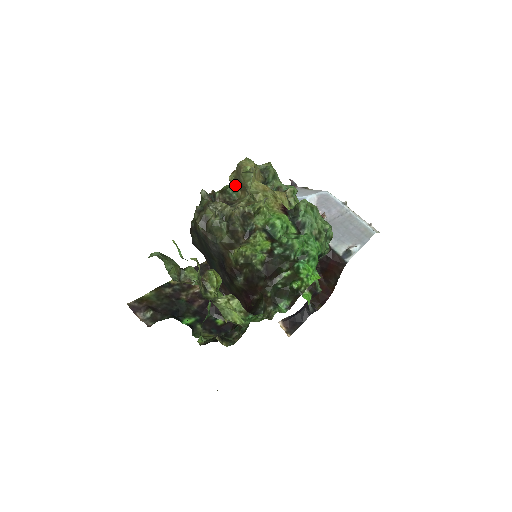
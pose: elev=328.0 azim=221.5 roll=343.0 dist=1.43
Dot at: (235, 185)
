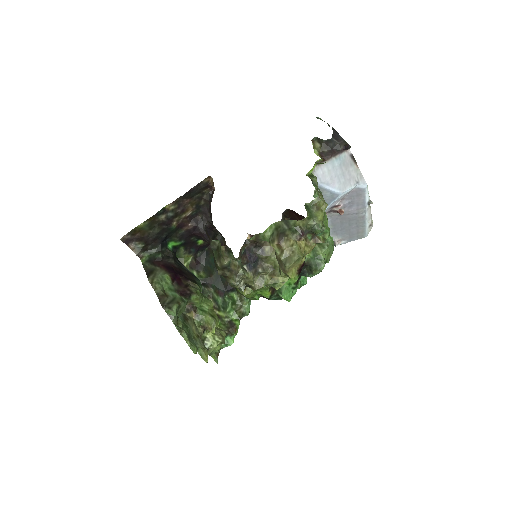
Dot at: occluded
